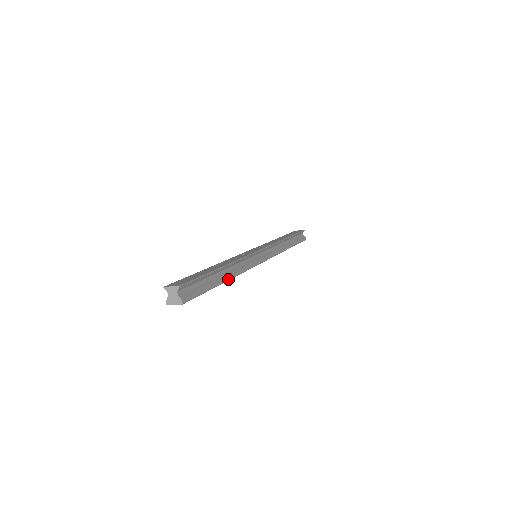
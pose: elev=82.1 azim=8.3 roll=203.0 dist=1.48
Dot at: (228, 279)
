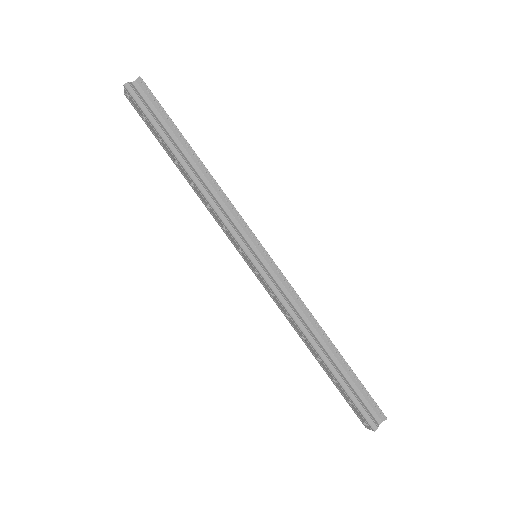
Dot at: (187, 168)
